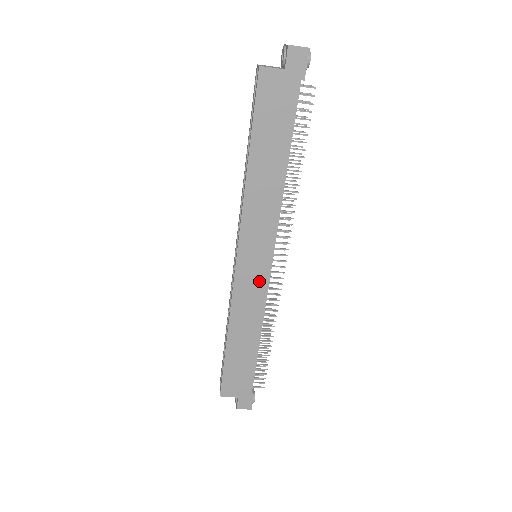
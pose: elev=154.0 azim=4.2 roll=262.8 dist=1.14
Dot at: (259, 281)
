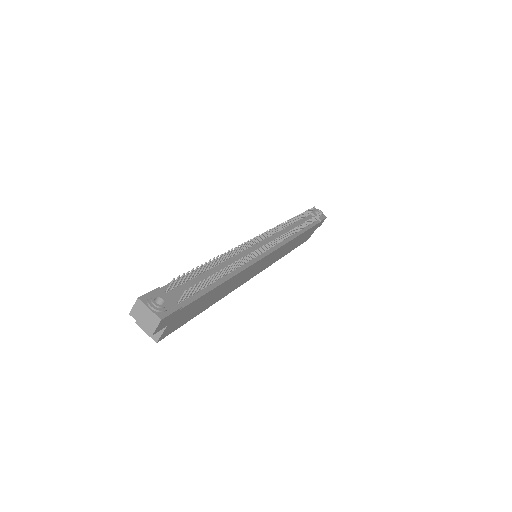
Dot at: (274, 254)
